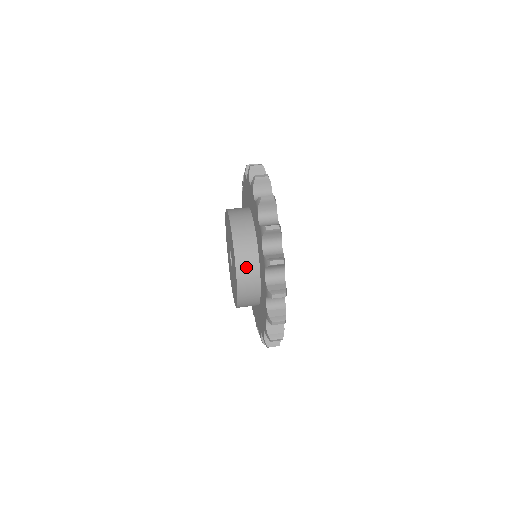
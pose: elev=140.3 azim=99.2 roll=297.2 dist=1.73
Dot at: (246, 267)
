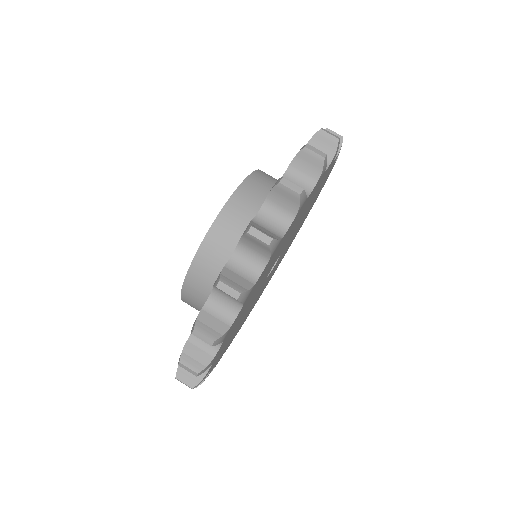
Dot at: (194, 307)
